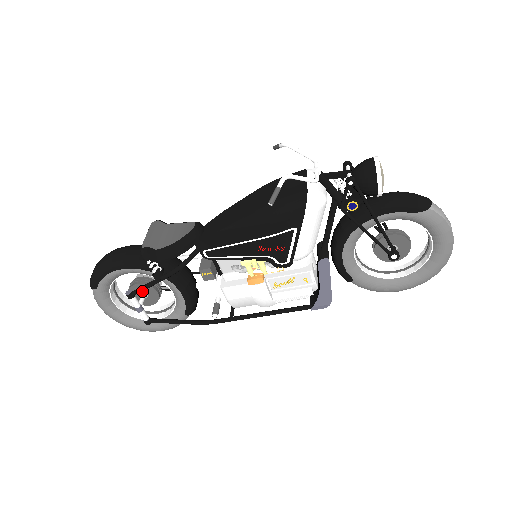
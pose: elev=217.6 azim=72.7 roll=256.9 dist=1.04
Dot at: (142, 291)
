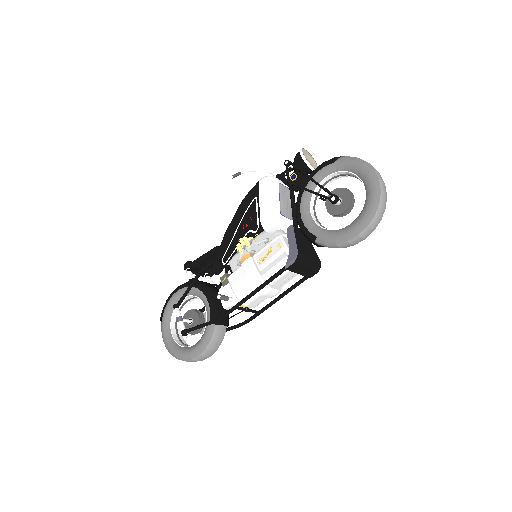
Dot at: (190, 318)
